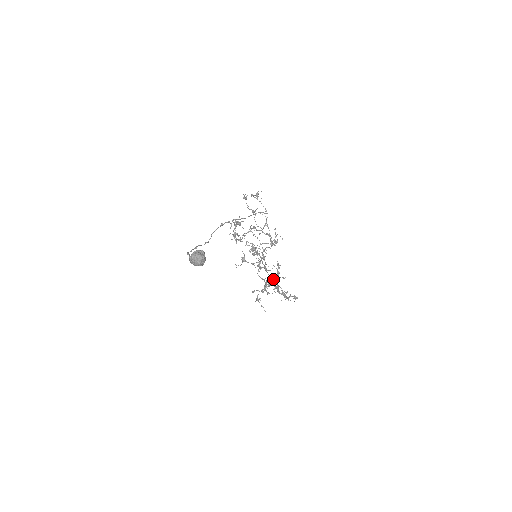
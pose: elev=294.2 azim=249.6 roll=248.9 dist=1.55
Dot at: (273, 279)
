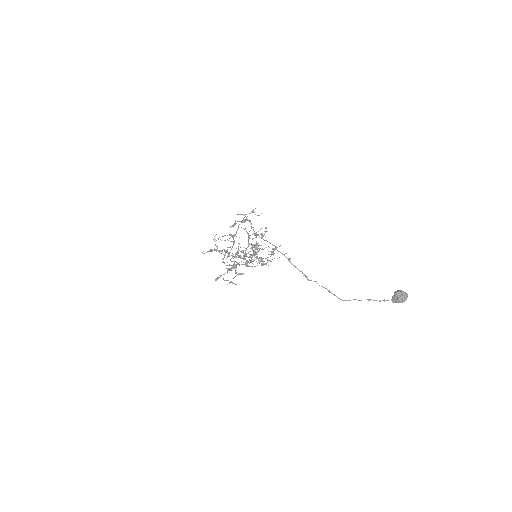
Dot at: (250, 260)
